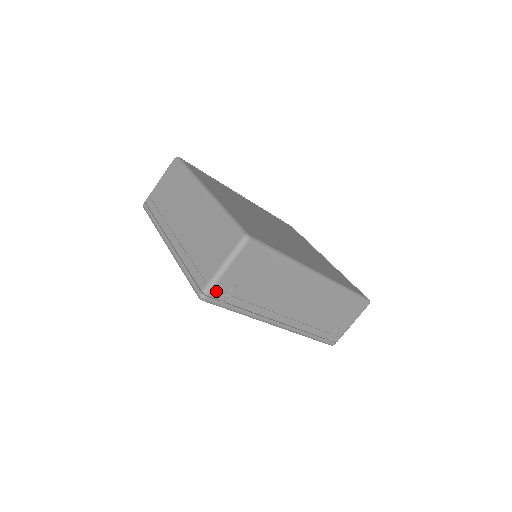
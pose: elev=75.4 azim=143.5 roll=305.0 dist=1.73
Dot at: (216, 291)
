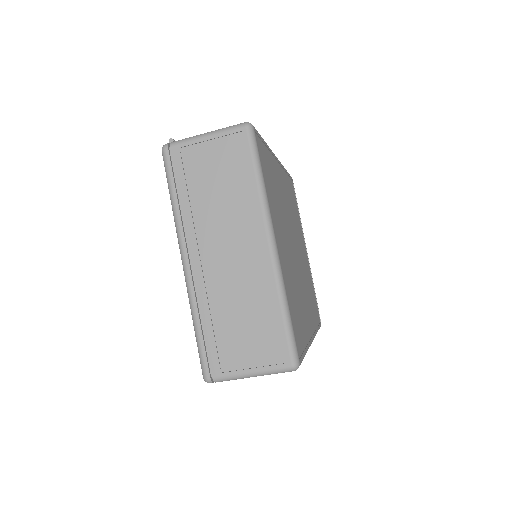
Dot at: occluded
